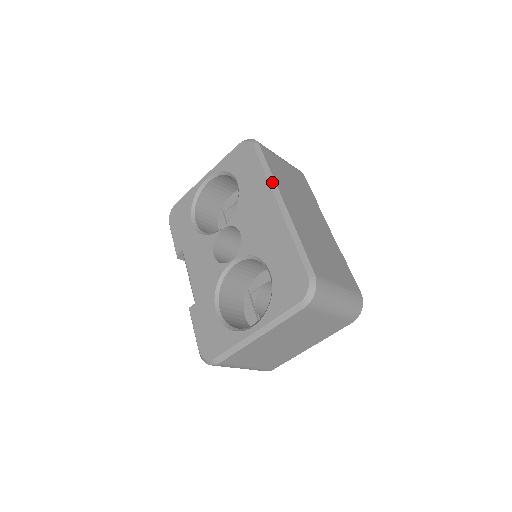
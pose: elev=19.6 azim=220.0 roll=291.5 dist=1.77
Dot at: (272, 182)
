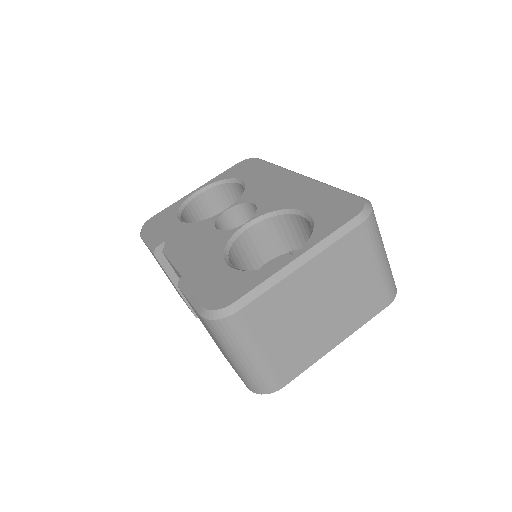
Dot at: occluded
